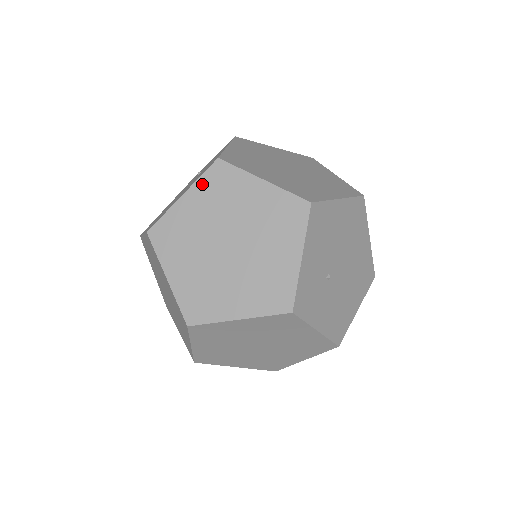
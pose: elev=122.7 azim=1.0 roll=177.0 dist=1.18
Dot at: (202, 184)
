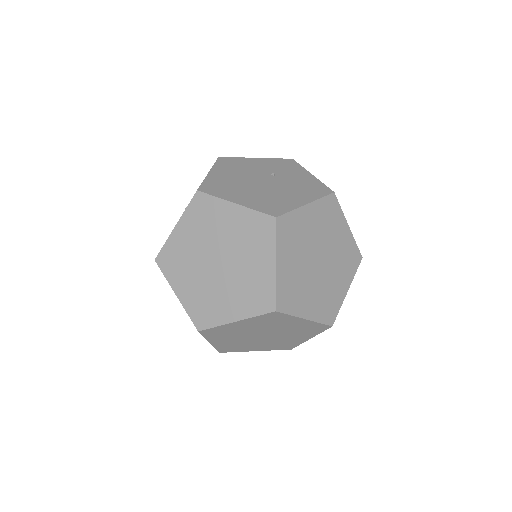
Dot at: (321, 204)
